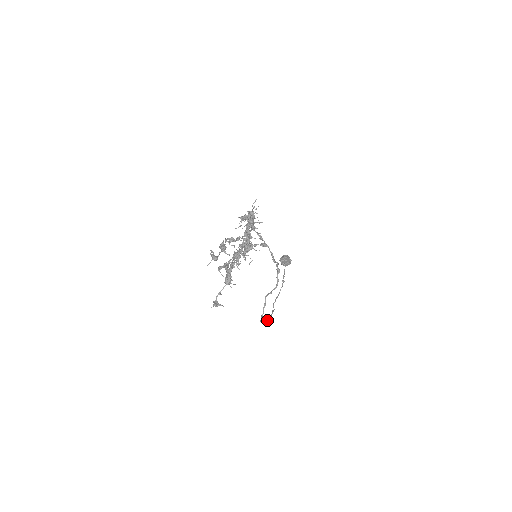
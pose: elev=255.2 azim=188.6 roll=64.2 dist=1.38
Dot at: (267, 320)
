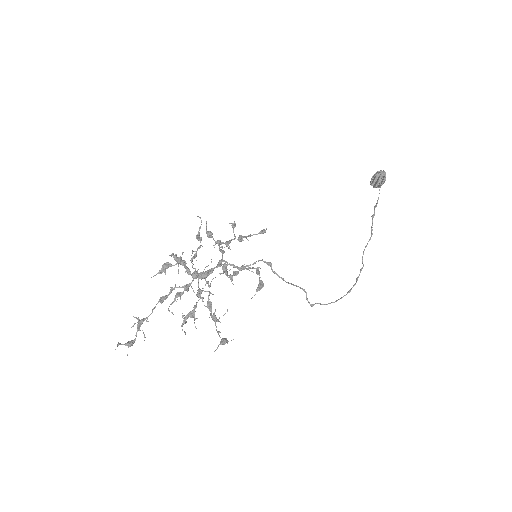
Dot at: occluded
